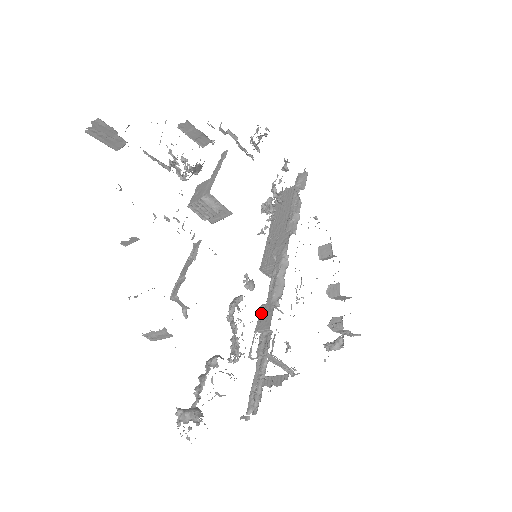
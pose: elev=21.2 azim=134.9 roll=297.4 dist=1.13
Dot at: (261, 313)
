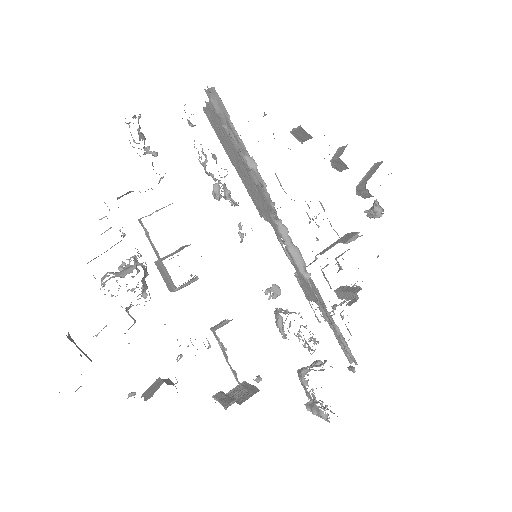
Dot at: (300, 284)
